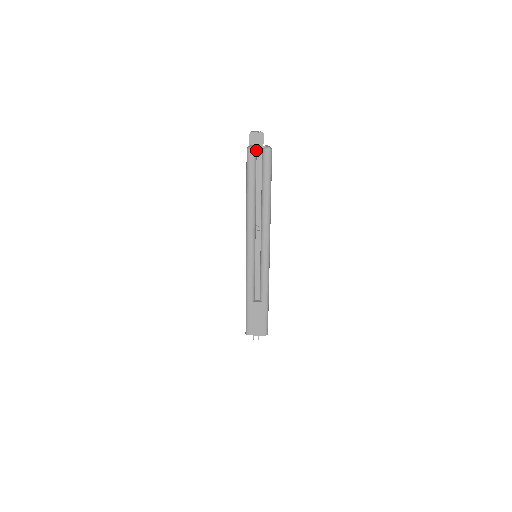
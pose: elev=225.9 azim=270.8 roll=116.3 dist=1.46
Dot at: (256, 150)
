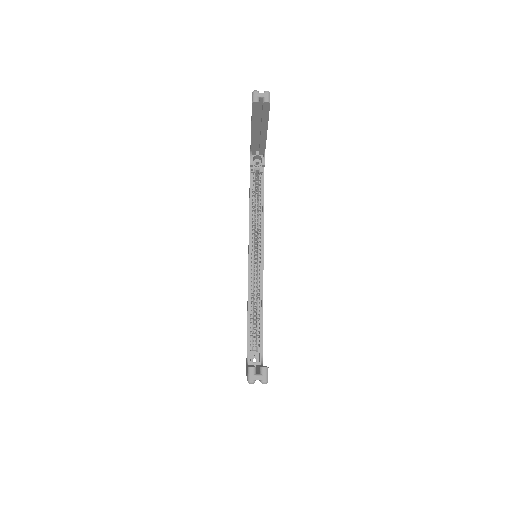
Dot at: occluded
